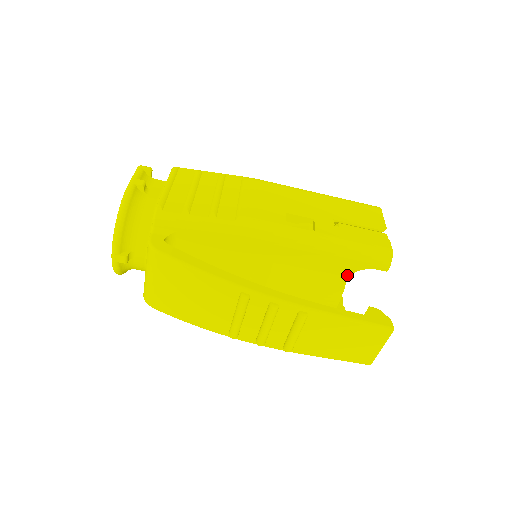
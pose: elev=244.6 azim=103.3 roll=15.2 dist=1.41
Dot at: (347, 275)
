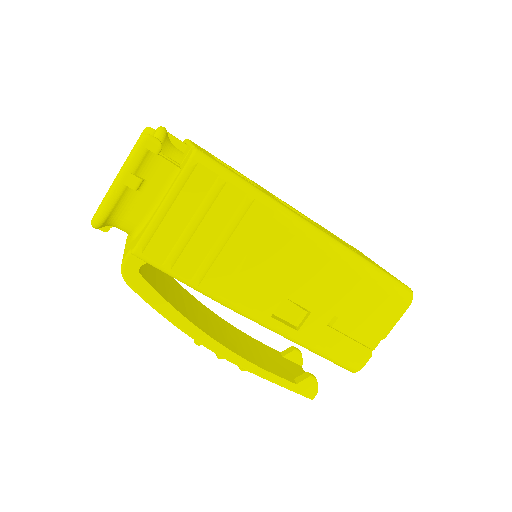
Dot at: occluded
